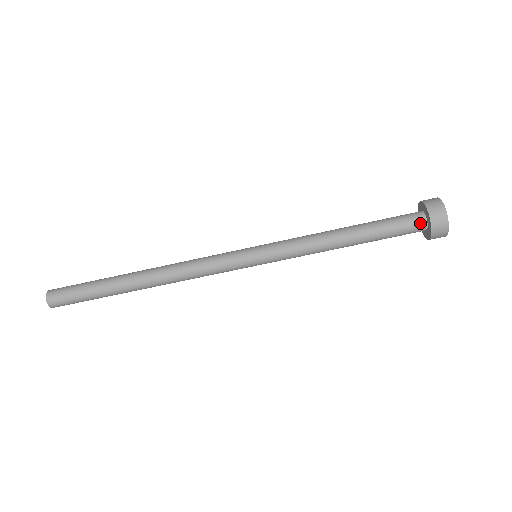
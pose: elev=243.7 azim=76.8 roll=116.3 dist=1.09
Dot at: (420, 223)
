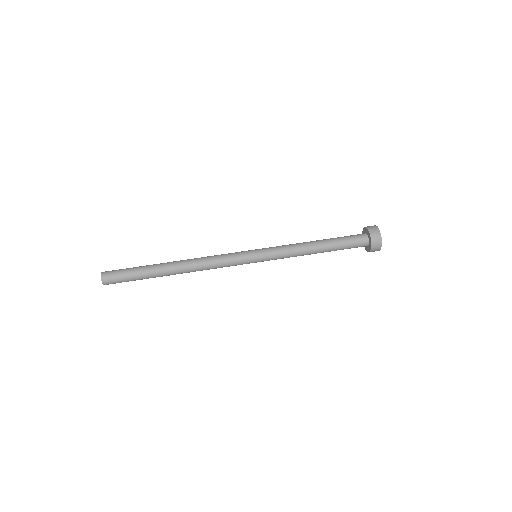
Dot at: (363, 235)
